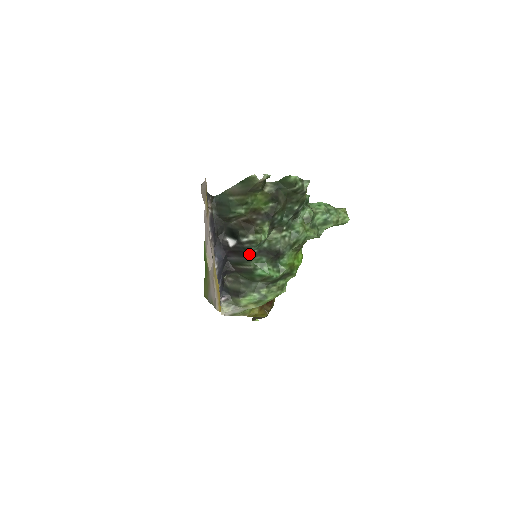
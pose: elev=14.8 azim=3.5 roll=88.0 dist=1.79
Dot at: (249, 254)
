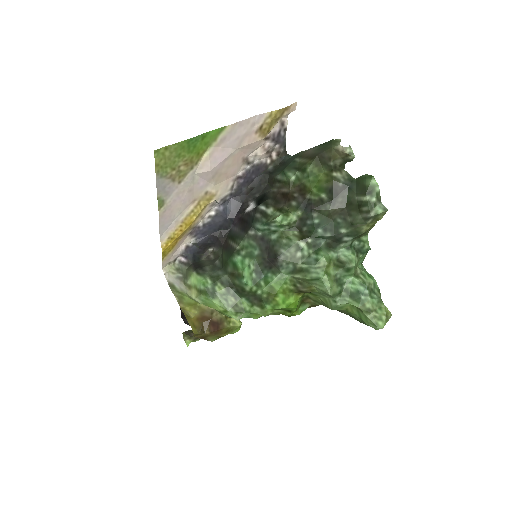
Dot at: (250, 230)
